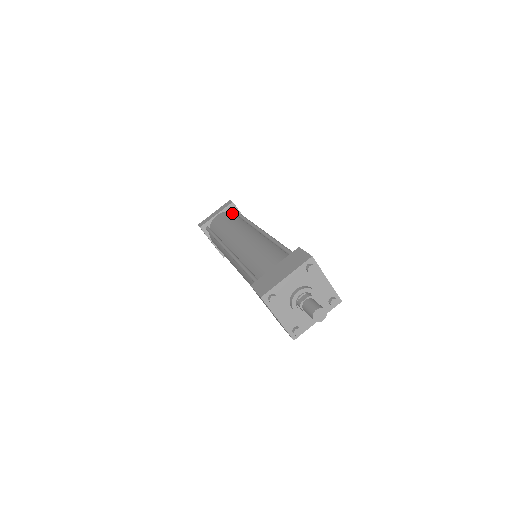
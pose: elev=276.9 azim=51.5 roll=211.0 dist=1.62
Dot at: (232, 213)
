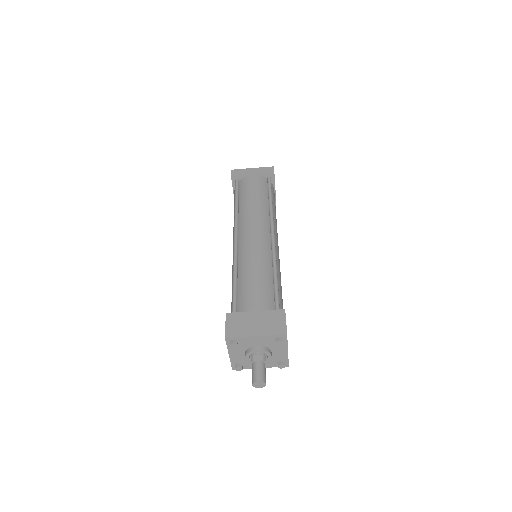
Dot at: (266, 184)
